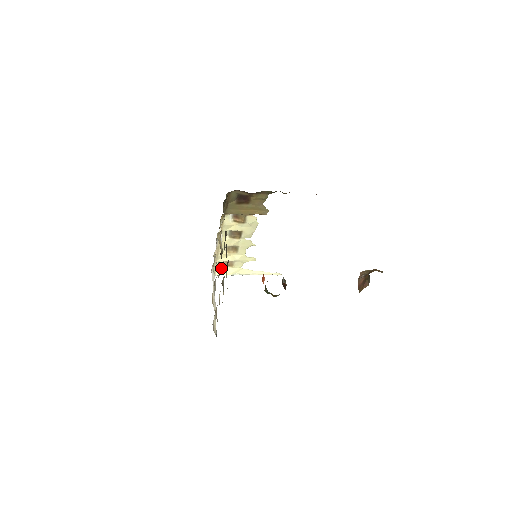
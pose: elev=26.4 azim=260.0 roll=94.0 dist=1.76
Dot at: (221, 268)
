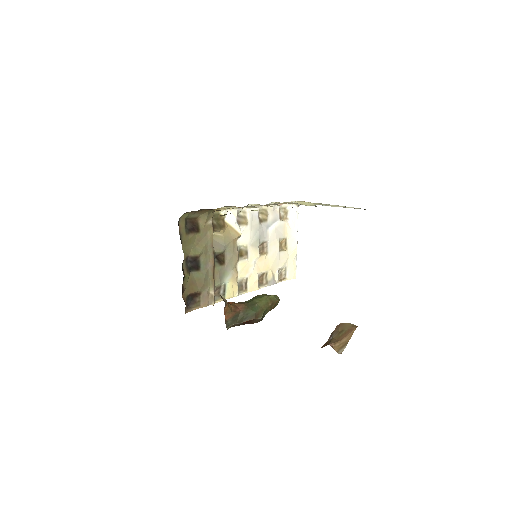
Dot at: (299, 202)
